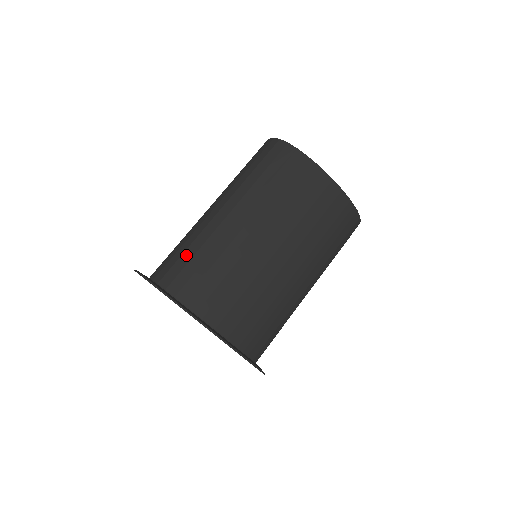
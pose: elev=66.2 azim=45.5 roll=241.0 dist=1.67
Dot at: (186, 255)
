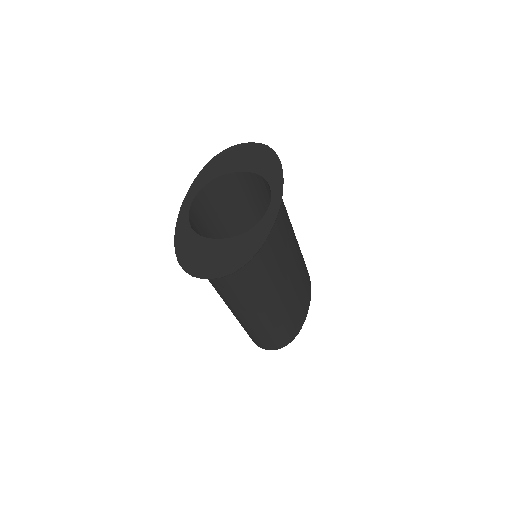
Dot at: occluded
